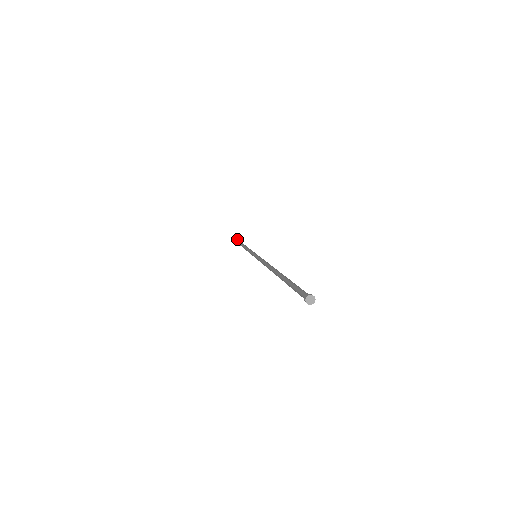
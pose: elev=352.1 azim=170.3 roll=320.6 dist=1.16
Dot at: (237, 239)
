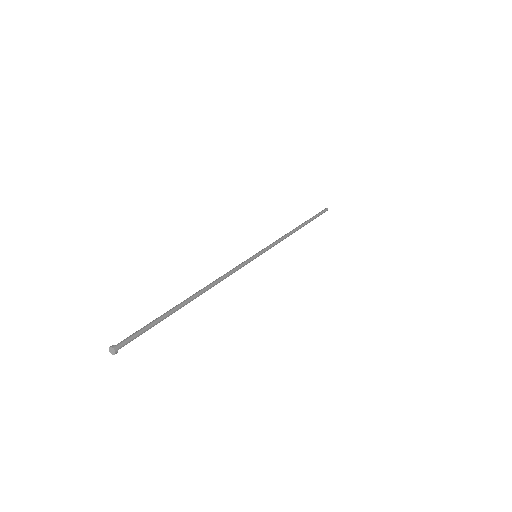
Dot at: (313, 216)
